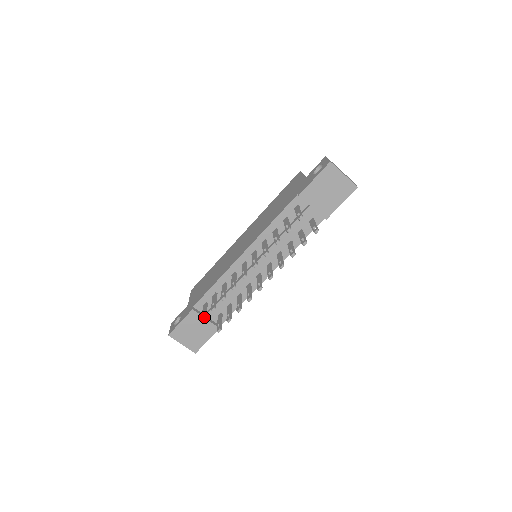
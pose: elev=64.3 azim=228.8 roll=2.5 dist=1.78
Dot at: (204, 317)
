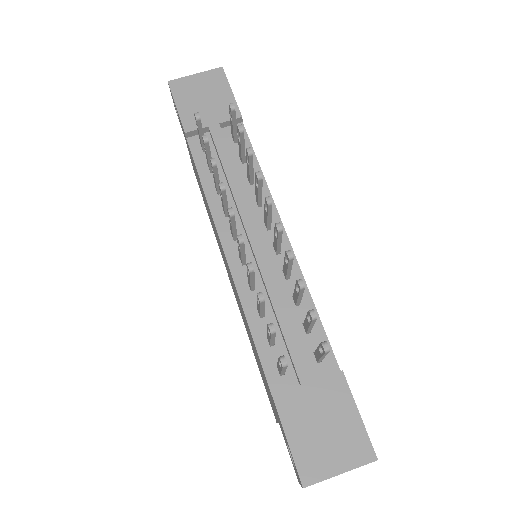
Dot at: (279, 357)
